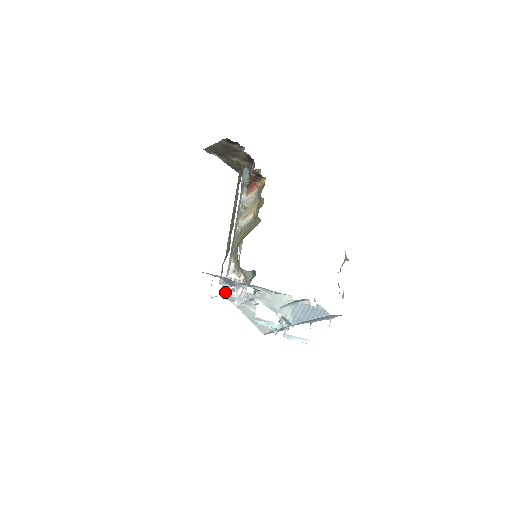
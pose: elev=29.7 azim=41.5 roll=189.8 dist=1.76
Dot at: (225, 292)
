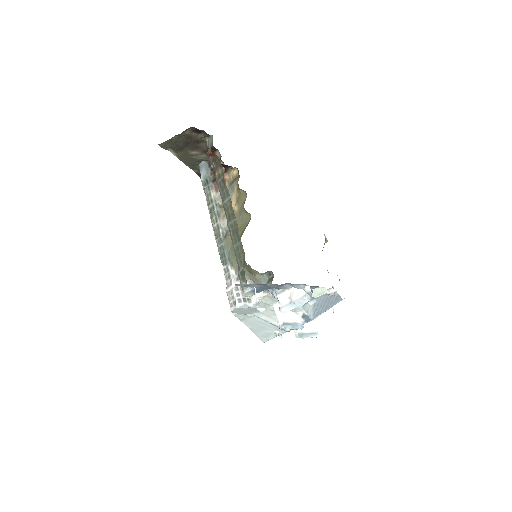
Dot at: (237, 305)
